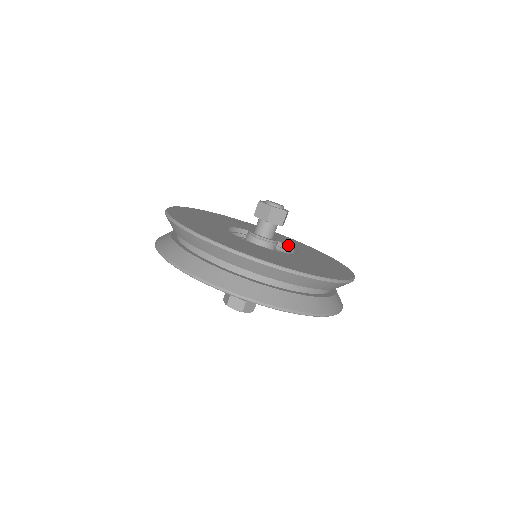
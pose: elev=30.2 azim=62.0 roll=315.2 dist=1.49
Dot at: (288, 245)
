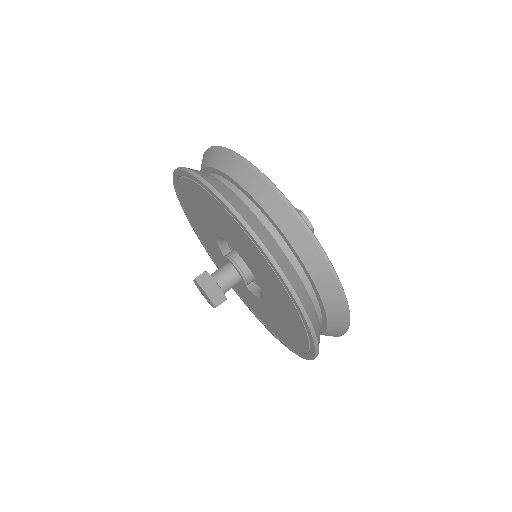
Dot at: occluded
